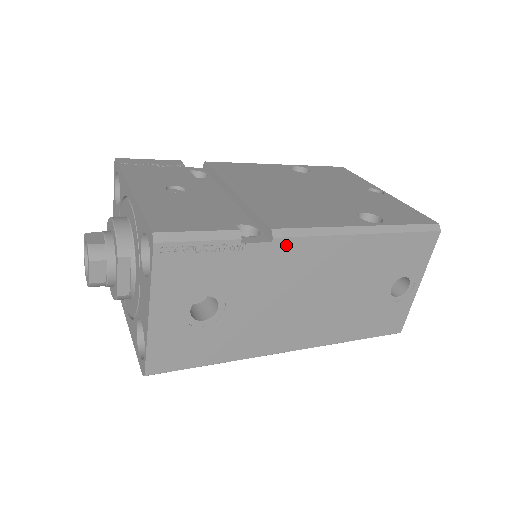
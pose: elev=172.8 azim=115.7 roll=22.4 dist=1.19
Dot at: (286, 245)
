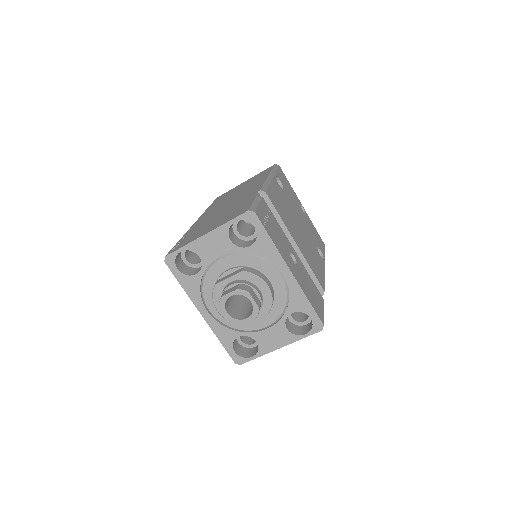
Dot at: occluded
